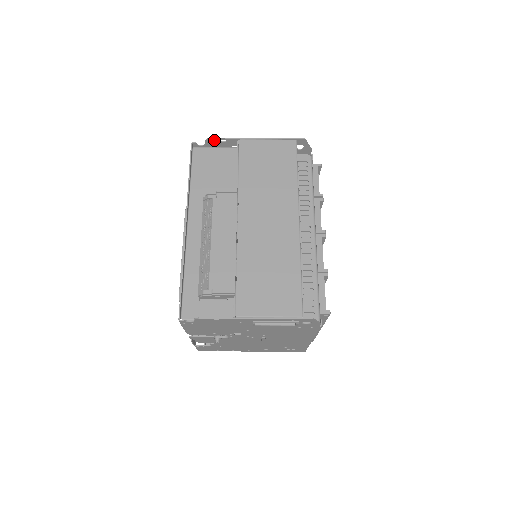
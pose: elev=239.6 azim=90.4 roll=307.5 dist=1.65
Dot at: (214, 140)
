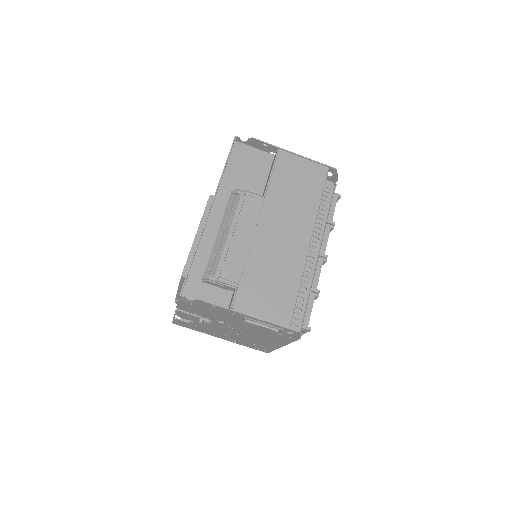
Dot at: (257, 141)
